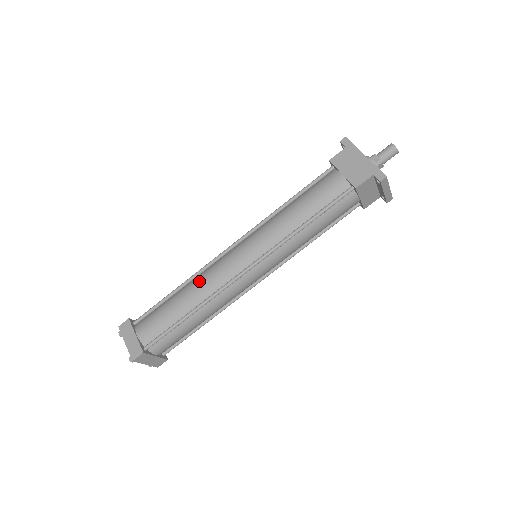
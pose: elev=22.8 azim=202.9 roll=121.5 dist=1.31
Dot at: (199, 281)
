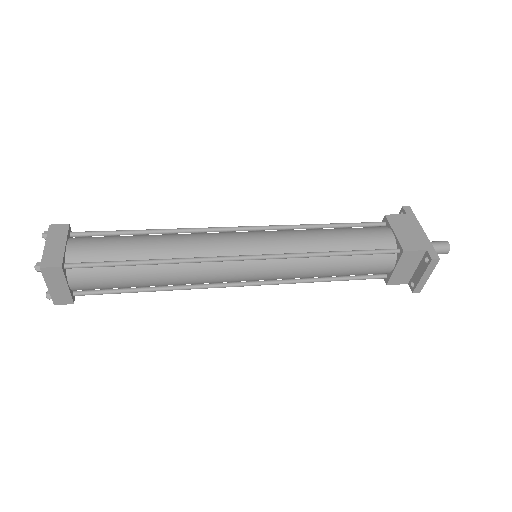
Dot at: (182, 237)
